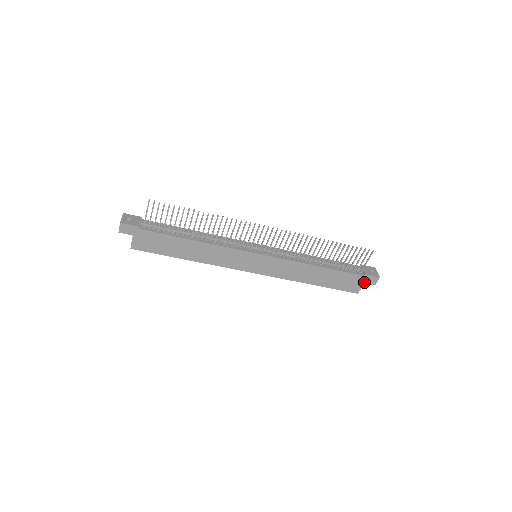
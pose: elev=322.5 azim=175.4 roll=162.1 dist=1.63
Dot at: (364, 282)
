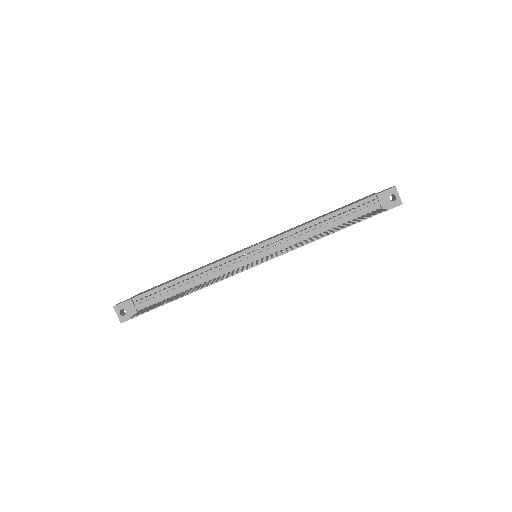
Dot at: occluded
